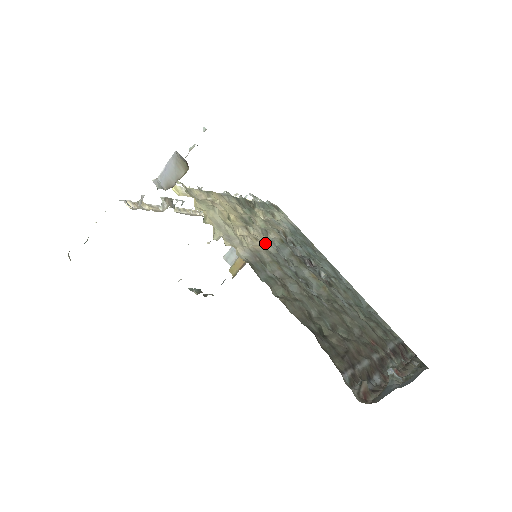
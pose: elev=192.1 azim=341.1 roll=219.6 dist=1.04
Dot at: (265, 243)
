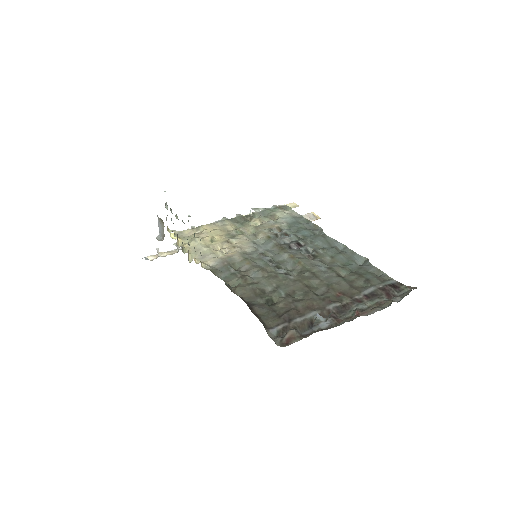
Dot at: (245, 247)
